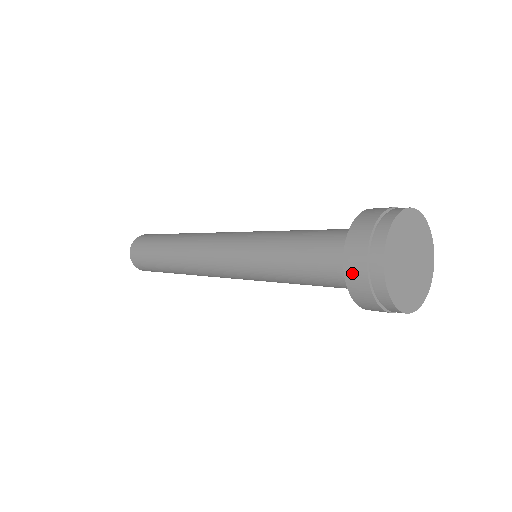
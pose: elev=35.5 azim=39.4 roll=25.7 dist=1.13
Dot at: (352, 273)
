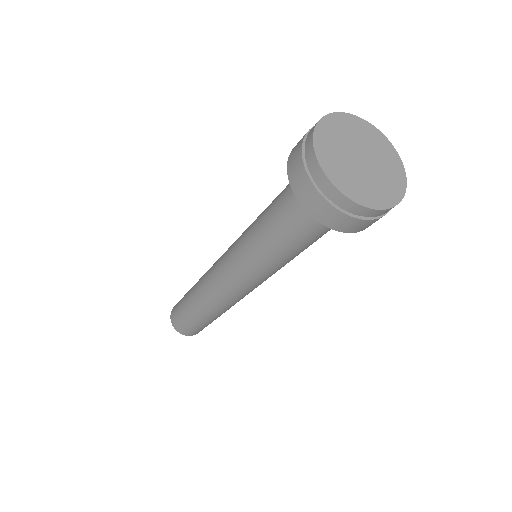
Dot at: (314, 209)
